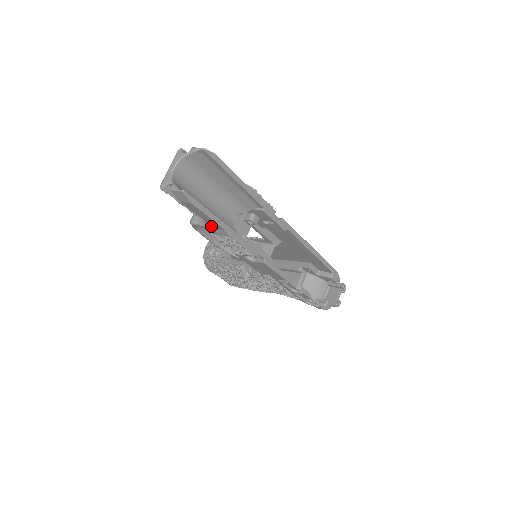
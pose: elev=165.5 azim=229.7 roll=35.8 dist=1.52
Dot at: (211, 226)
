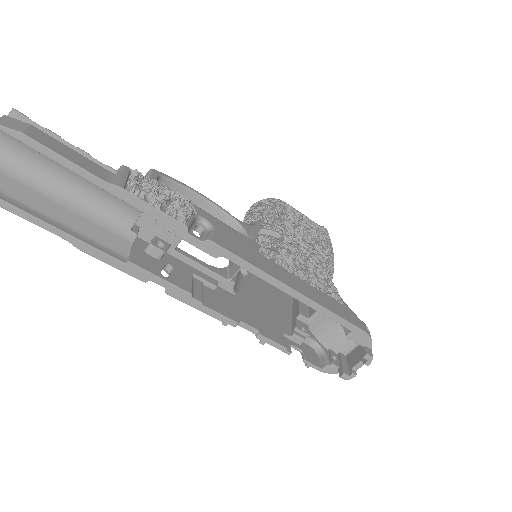
Dot at: occluded
